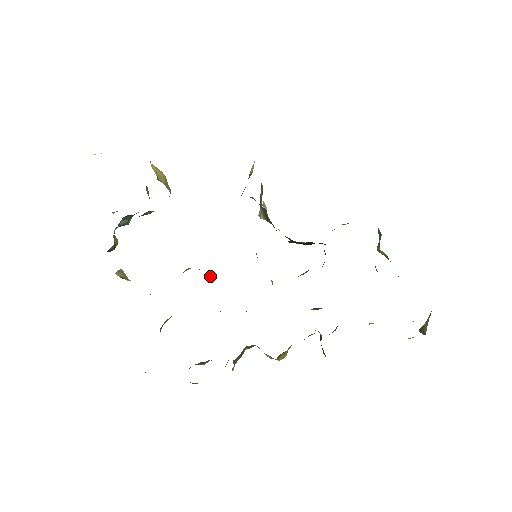
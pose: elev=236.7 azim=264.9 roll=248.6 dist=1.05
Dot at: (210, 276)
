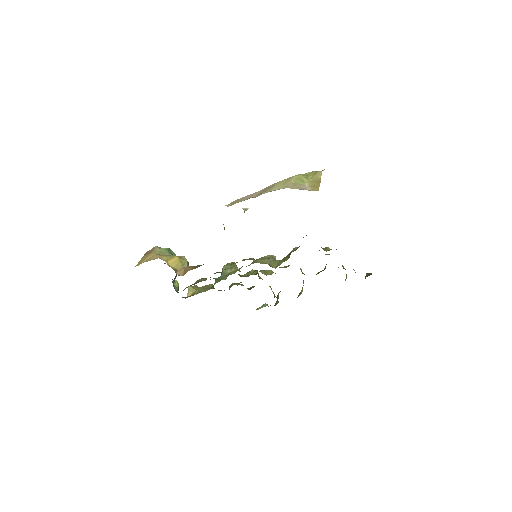
Dot at: occluded
